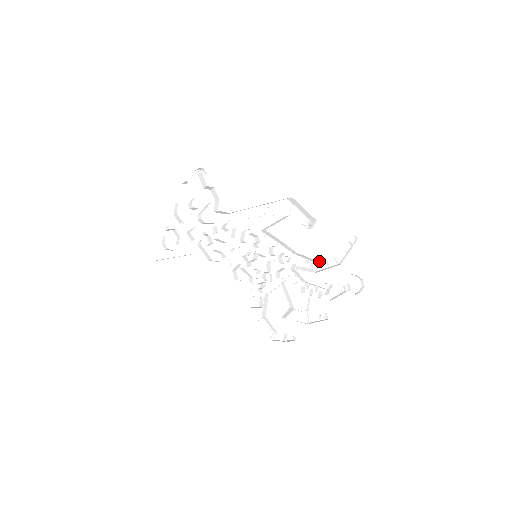
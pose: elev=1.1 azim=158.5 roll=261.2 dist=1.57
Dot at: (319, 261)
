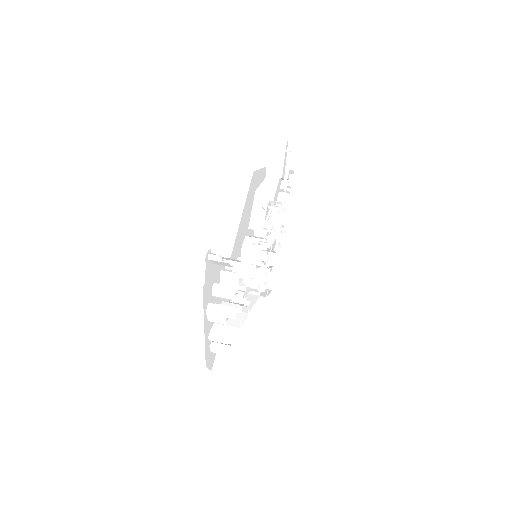
Dot at: (275, 194)
